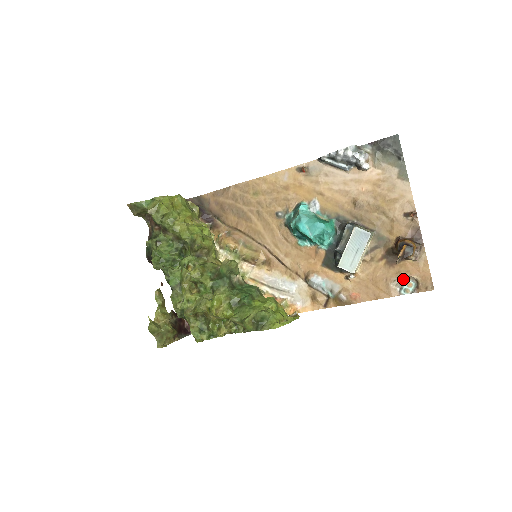
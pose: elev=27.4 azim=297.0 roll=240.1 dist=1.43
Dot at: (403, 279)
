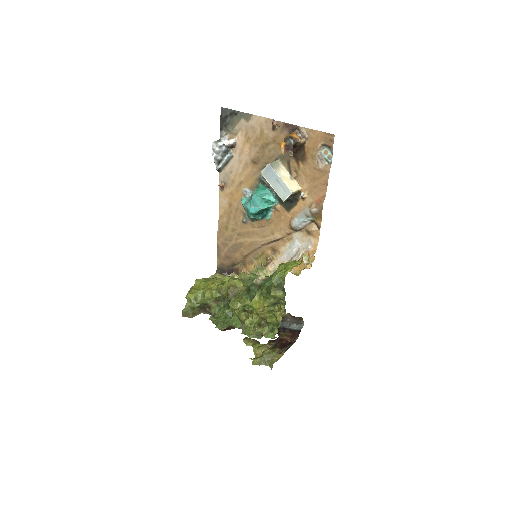
Dot at: (319, 155)
